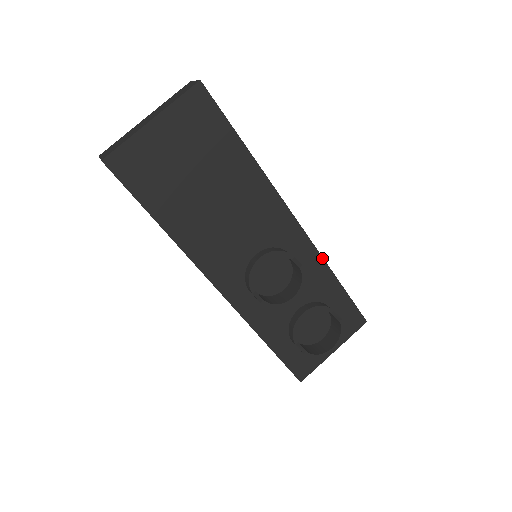
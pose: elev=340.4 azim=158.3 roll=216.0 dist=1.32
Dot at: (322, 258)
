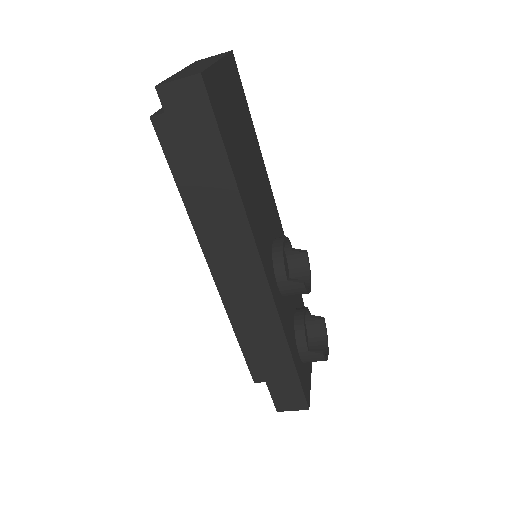
Dot at: occluded
